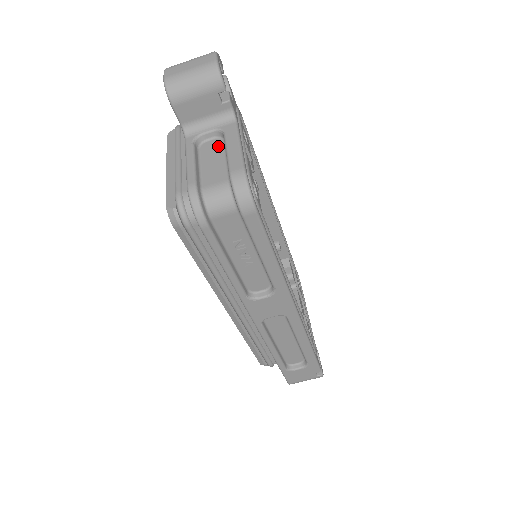
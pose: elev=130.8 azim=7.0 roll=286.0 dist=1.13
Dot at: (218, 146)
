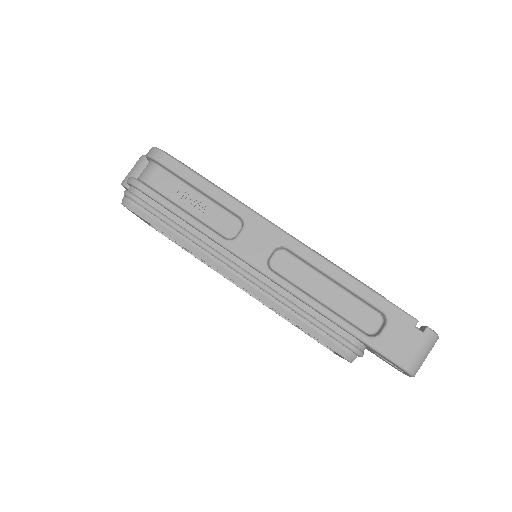
Dot at: occluded
